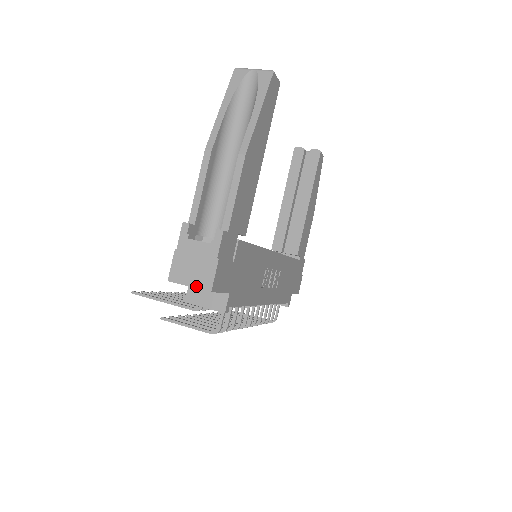
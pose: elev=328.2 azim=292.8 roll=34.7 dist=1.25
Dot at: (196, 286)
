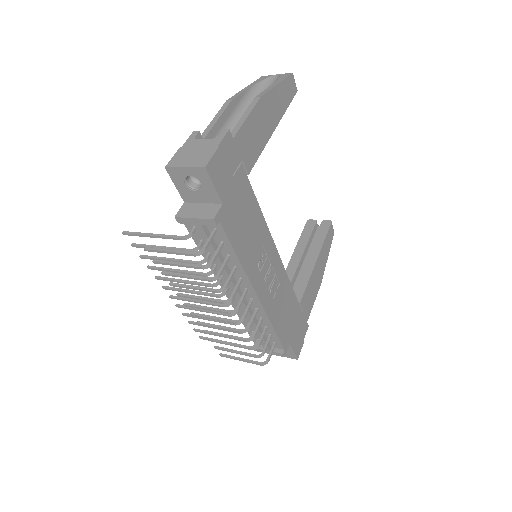
Dot at: (191, 166)
